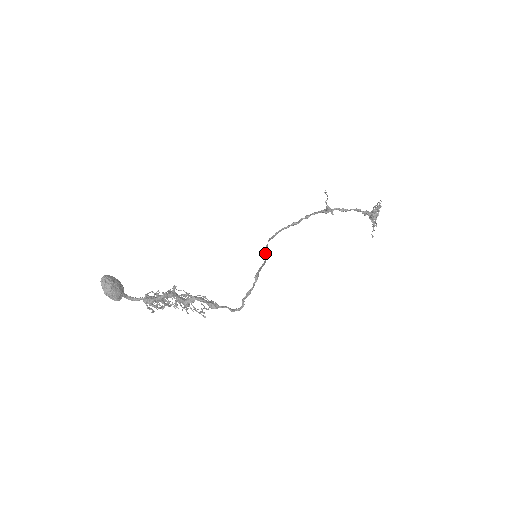
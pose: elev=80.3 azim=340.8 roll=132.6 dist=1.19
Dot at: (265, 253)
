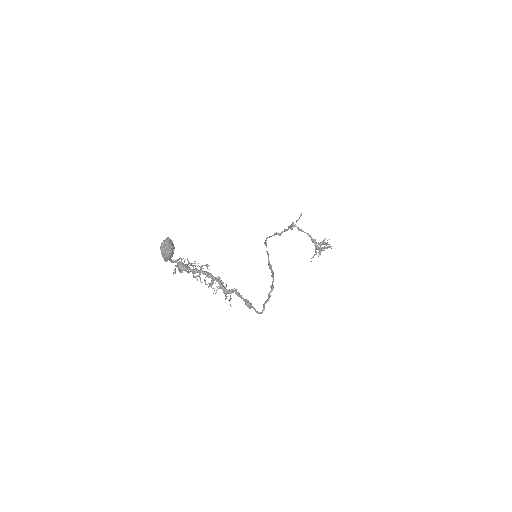
Dot at: (269, 261)
